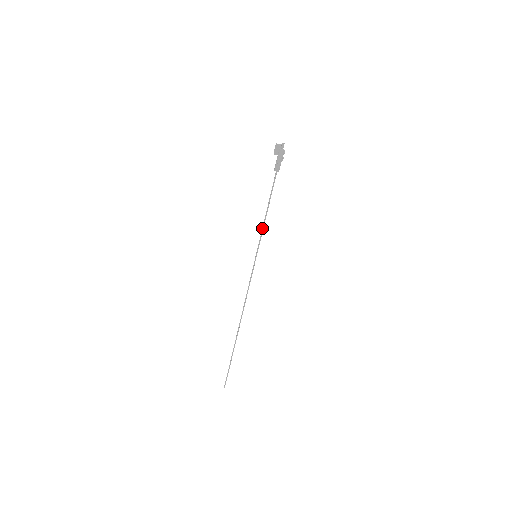
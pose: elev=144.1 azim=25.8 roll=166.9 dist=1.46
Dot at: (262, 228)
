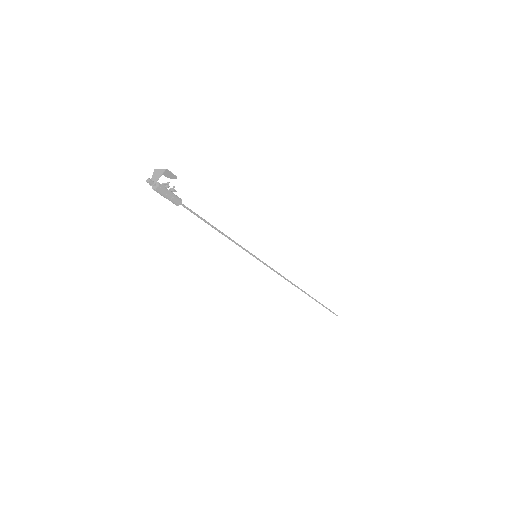
Dot at: (231, 240)
